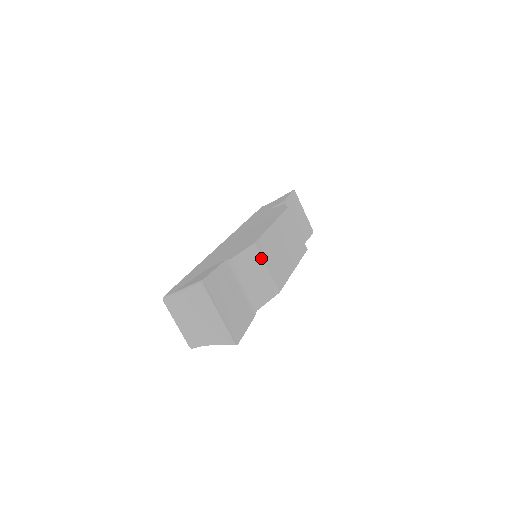
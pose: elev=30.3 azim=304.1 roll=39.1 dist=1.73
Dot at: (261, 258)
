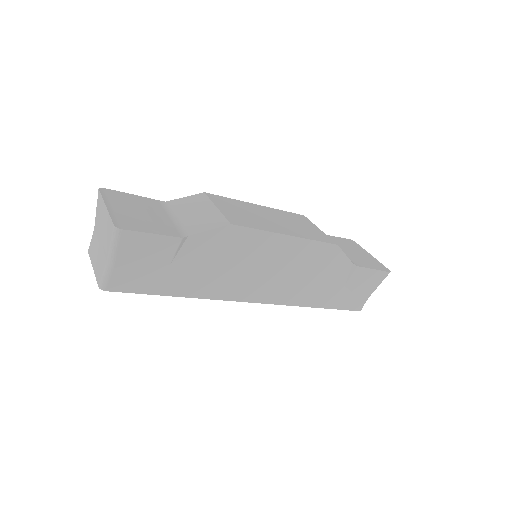
Dot at: (210, 201)
